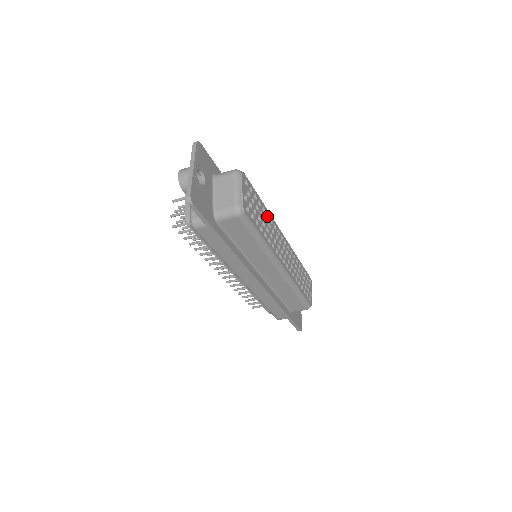
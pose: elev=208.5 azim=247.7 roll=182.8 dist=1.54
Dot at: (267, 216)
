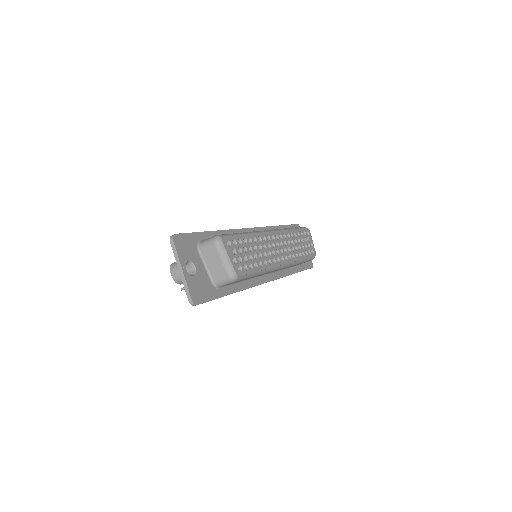
Dot at: (255, 239)
